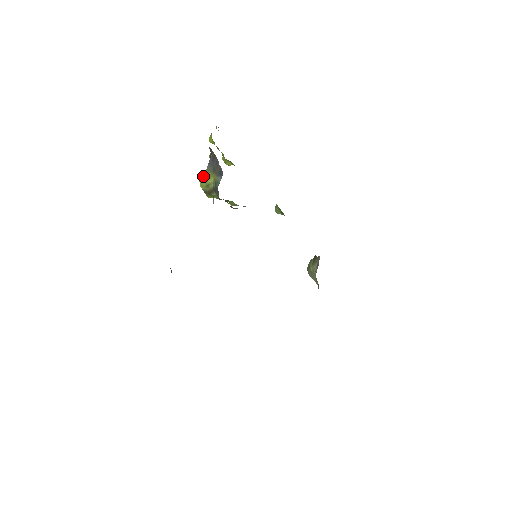
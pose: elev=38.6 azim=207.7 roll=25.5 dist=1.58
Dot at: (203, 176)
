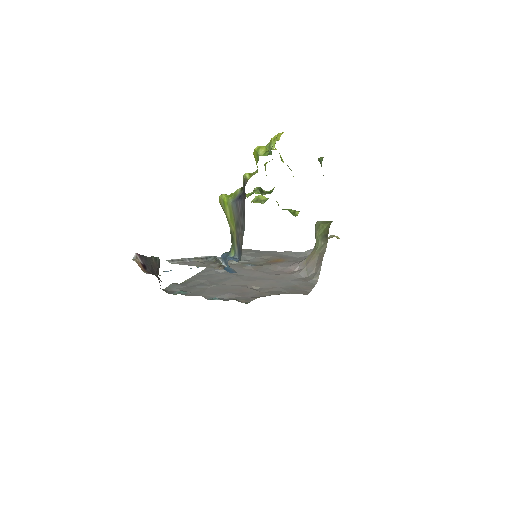
Dot at: (225, 199)
